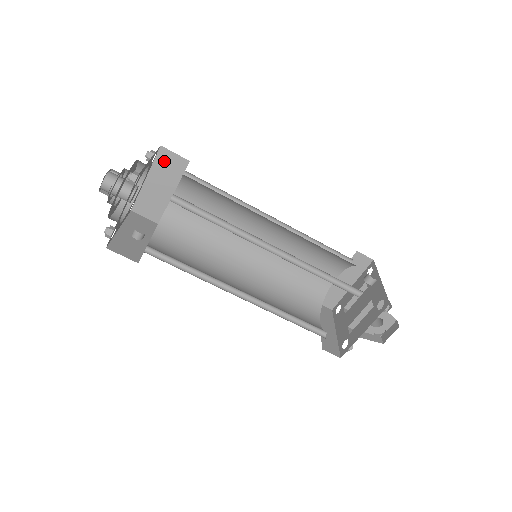
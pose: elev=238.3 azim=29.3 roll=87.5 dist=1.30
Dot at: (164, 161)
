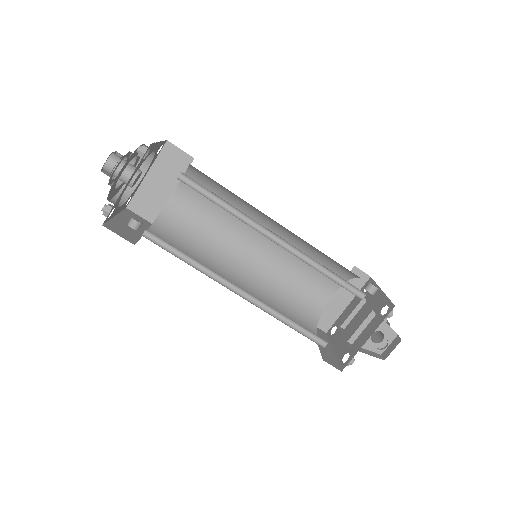
Dot at: (168, 156)
